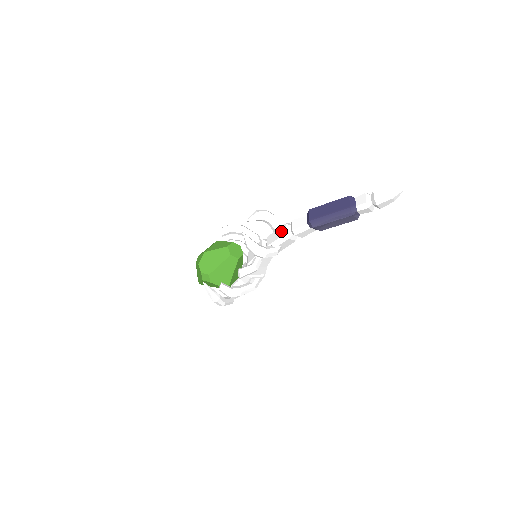
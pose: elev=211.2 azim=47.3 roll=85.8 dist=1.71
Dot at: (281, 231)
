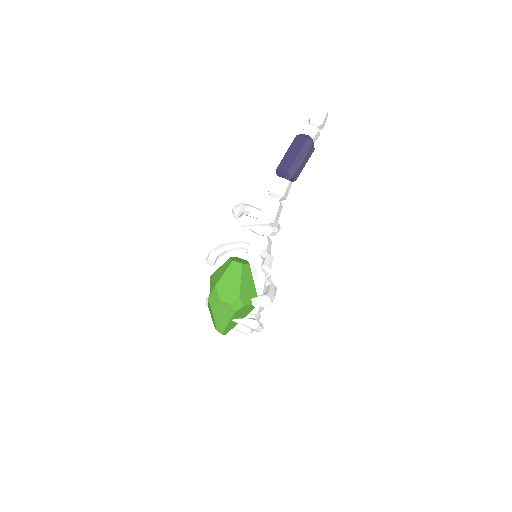
Dot at: (267, 206)
